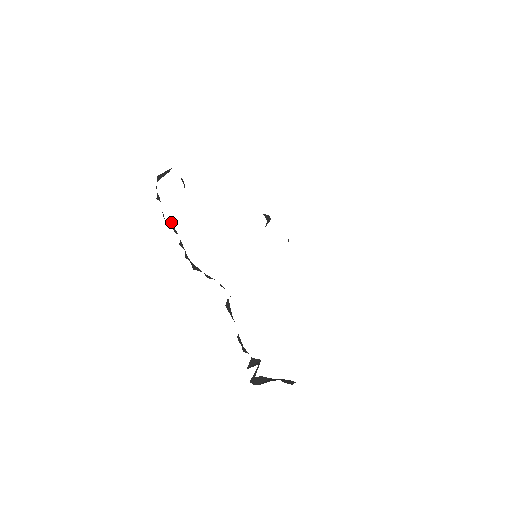
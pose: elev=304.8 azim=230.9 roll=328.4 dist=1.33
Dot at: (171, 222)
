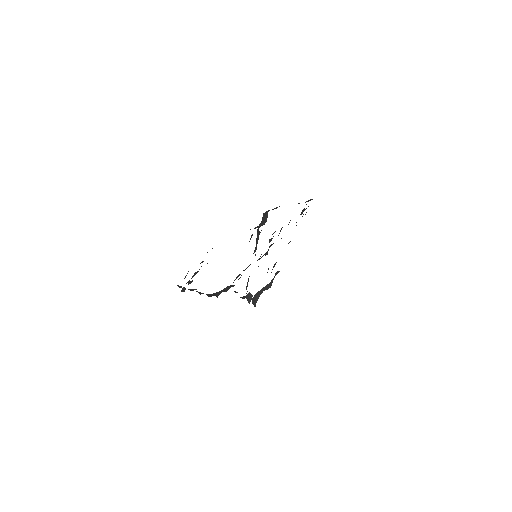
Dot at: occluded
